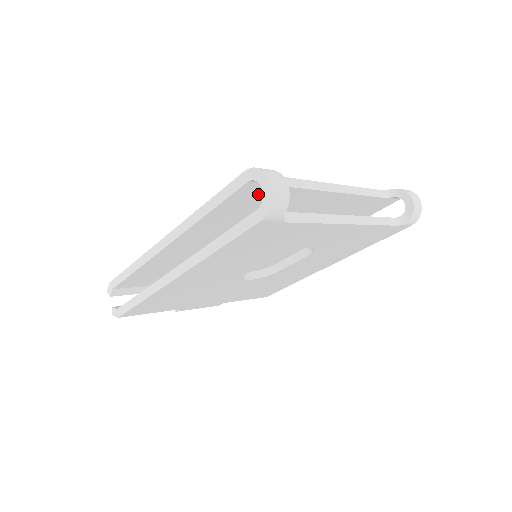
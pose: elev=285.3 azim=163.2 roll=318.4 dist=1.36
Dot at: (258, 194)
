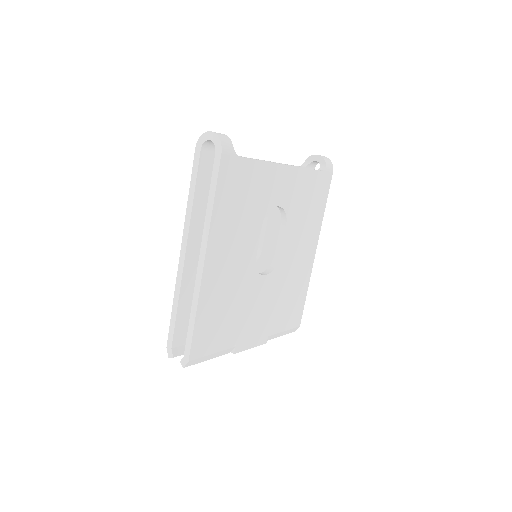
Dot at: occluded
